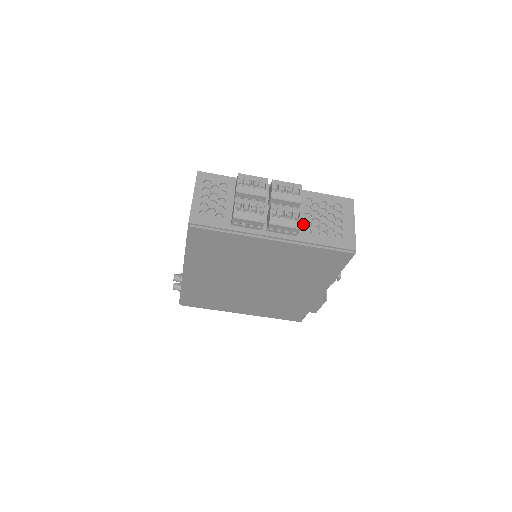
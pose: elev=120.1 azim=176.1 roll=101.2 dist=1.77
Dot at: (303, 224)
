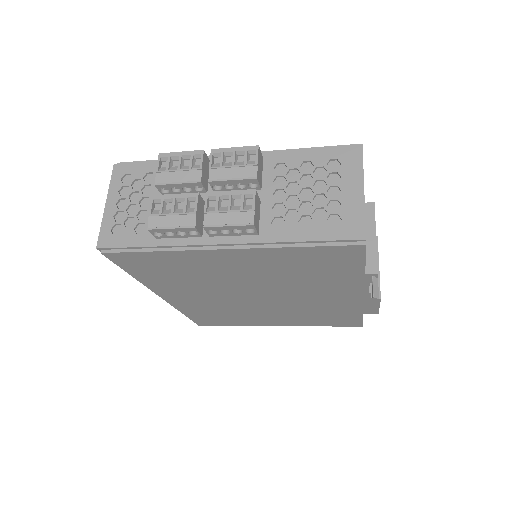
Dot at: (270, 211)
